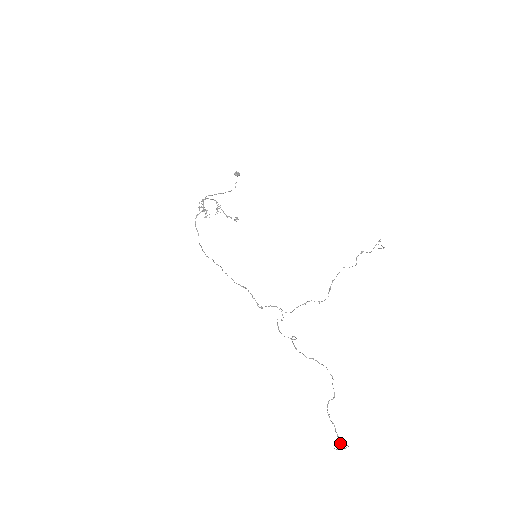
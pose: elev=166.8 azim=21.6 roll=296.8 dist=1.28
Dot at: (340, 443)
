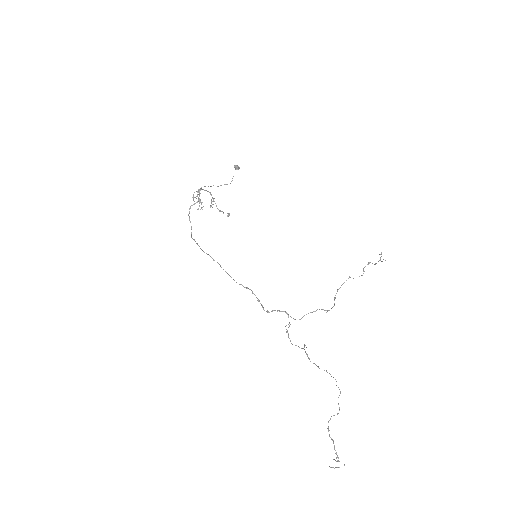
Dot at: (338, 461)
